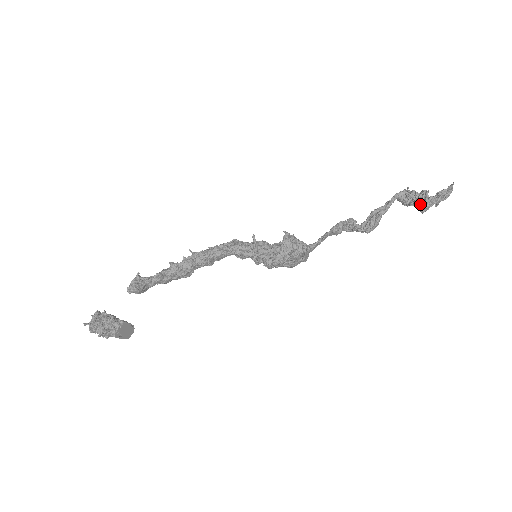
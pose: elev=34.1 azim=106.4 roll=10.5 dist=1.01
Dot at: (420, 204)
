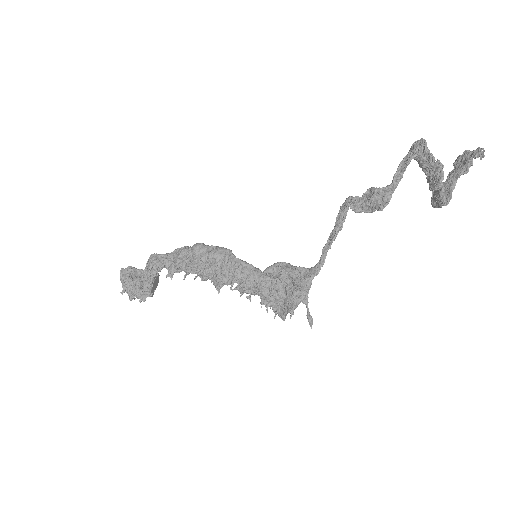
Dot at: (432, 201)
